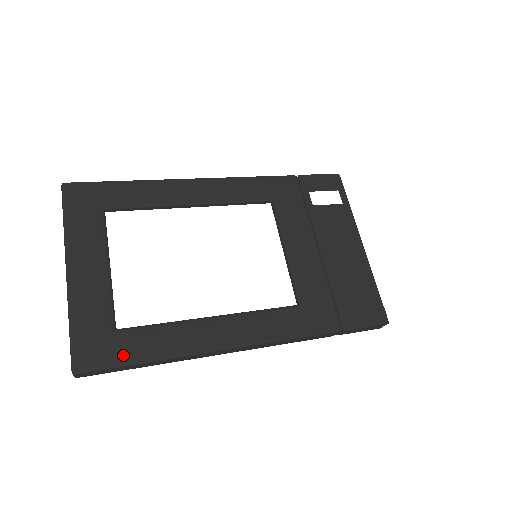
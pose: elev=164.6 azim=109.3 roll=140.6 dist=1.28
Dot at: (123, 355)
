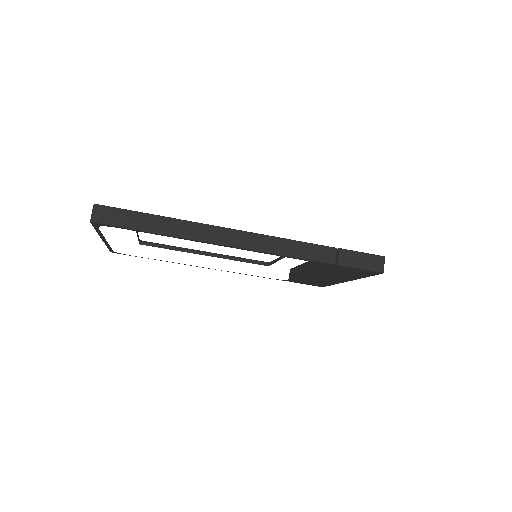
Dot at: occluded
